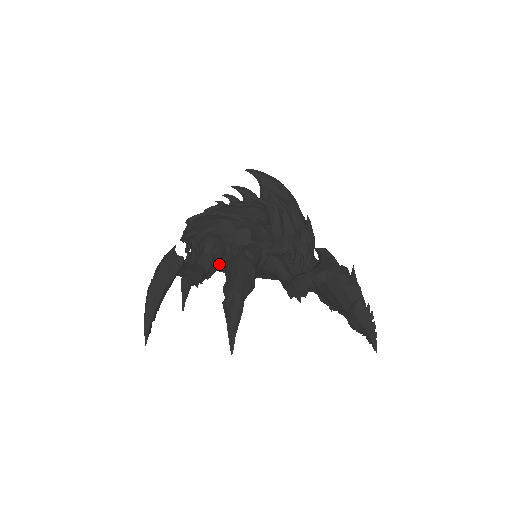
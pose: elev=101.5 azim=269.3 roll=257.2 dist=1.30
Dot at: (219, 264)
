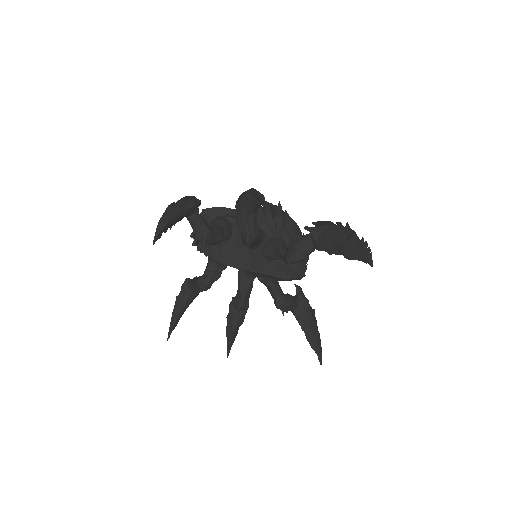
Dot at: (222, 252)
